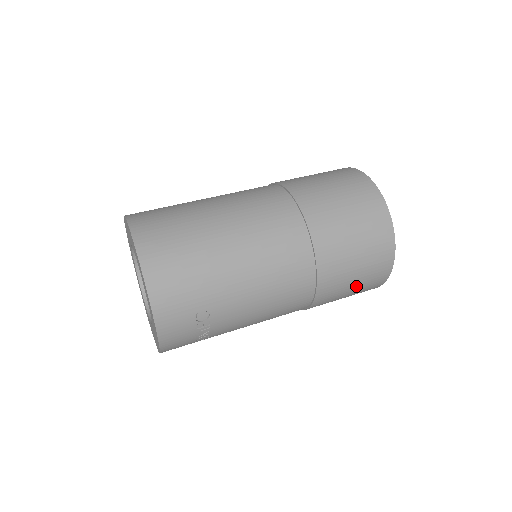
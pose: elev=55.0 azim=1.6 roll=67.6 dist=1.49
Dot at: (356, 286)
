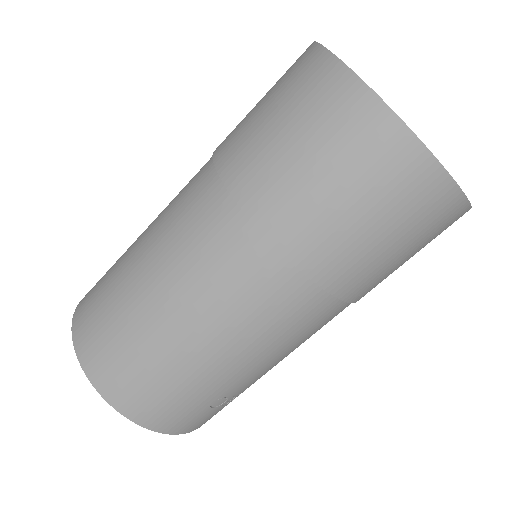
Dot at: occluded
